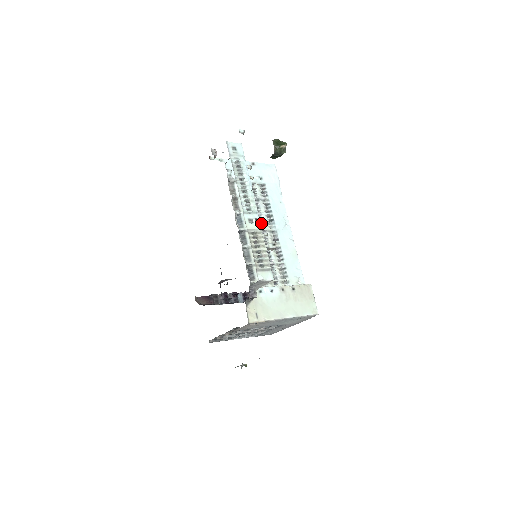
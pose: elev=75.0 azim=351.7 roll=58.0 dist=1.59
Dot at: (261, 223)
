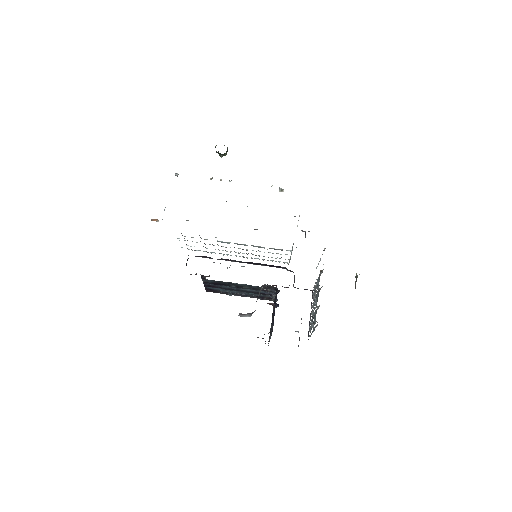
Dot at: (226, 251)
